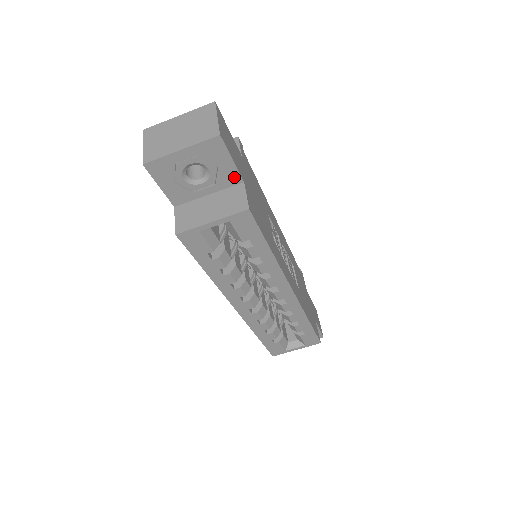
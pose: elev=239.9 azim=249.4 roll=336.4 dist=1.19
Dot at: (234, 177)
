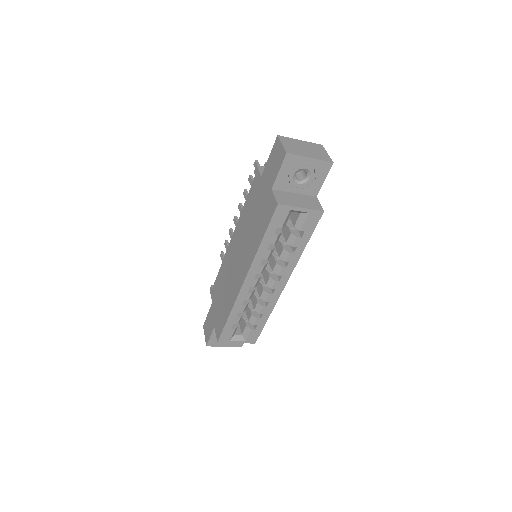
Dot at: (315, 190)
